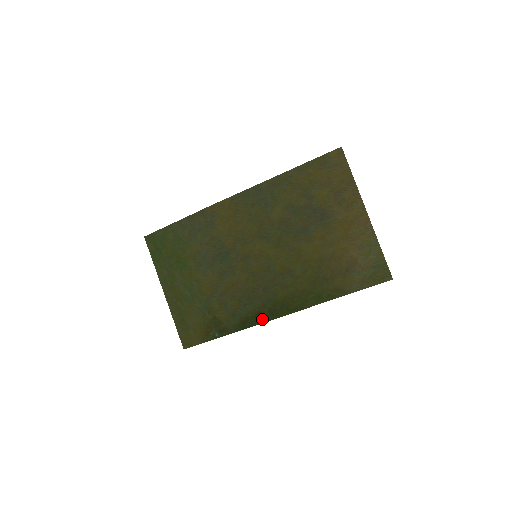
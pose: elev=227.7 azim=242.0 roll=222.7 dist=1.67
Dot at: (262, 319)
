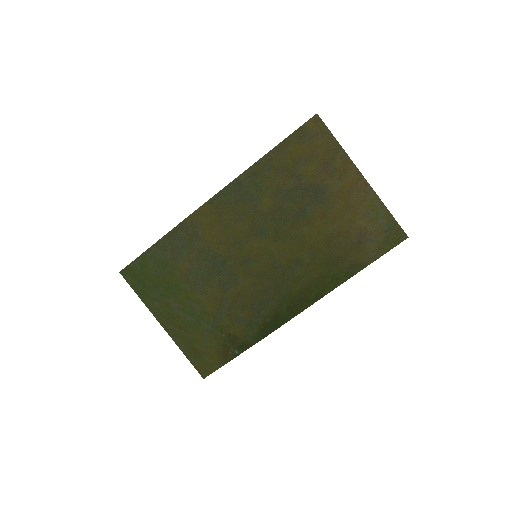
Dot at: (282, 320)
